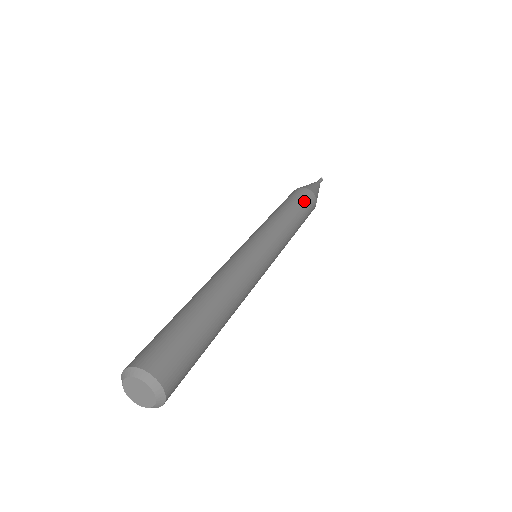
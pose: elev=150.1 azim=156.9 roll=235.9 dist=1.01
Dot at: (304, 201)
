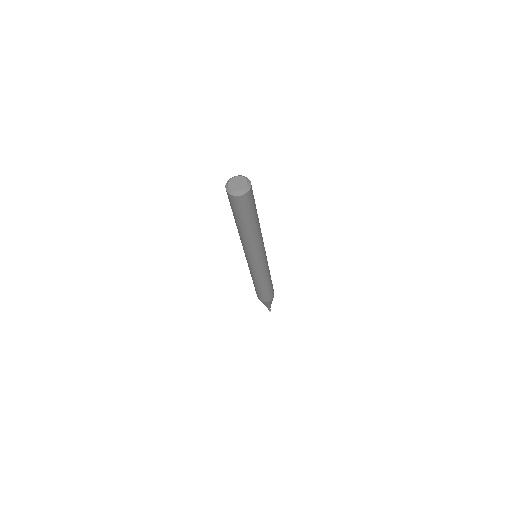
Dot at: occluded
